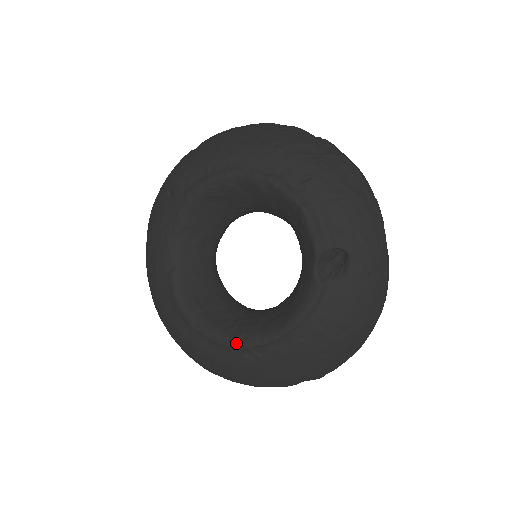
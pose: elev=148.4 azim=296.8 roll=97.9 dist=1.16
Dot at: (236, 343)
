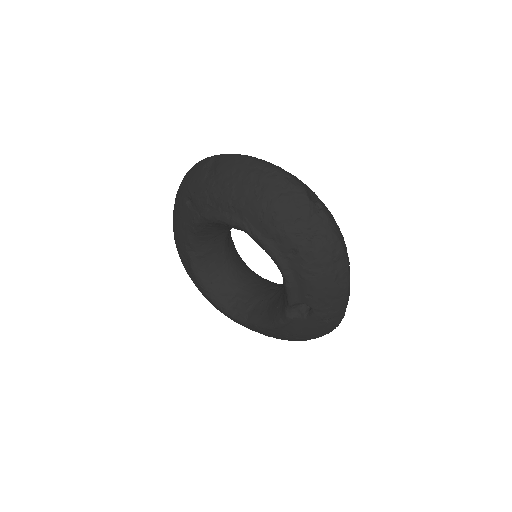
Dot at: (231, 316)
